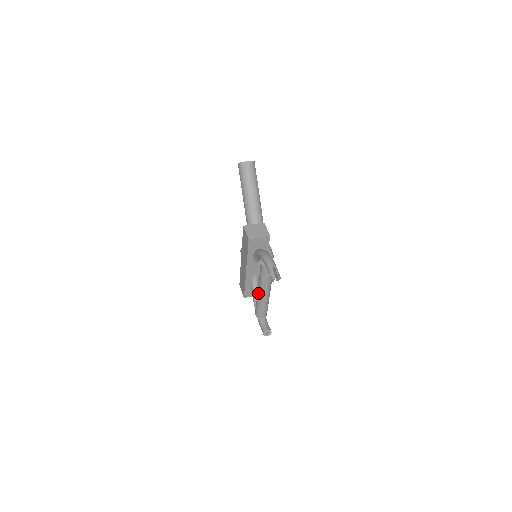
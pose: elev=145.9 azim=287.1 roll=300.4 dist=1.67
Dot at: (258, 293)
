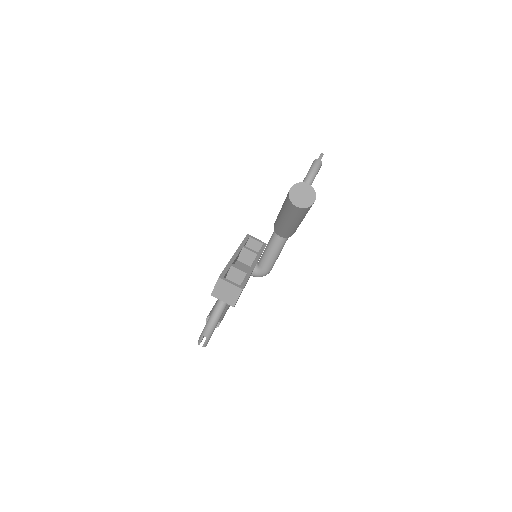
Dot at: occluded
